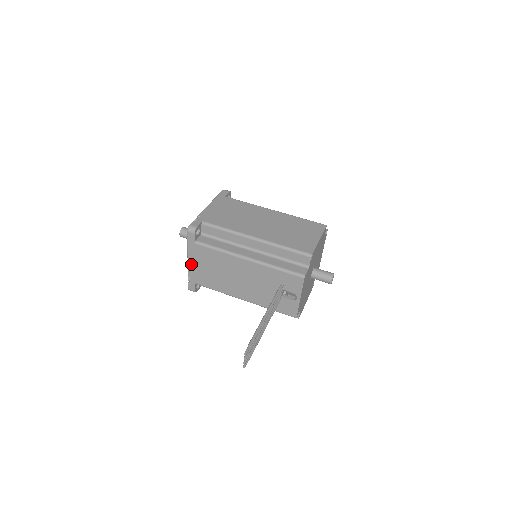
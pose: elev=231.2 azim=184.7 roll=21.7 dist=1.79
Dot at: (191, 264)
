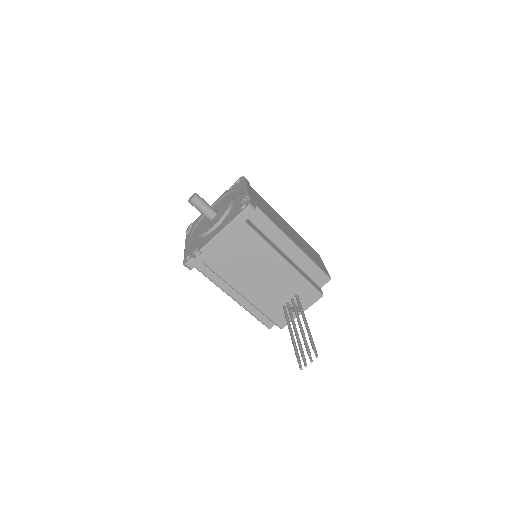
Dot at: (218, 240)
